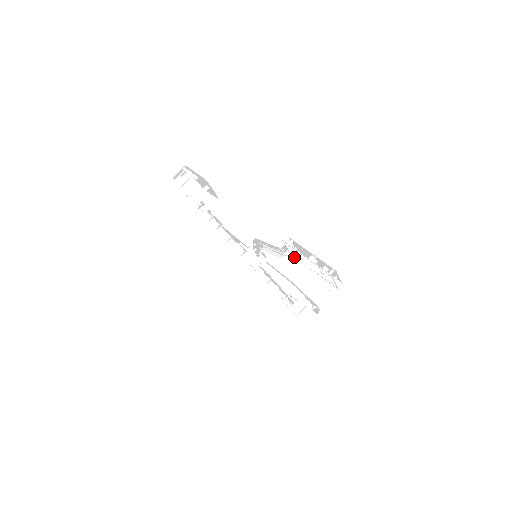
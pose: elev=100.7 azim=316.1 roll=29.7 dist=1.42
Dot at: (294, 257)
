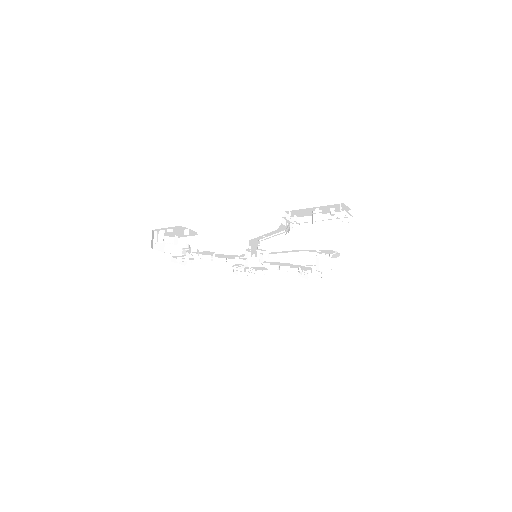
Dot at: (298, 224)
